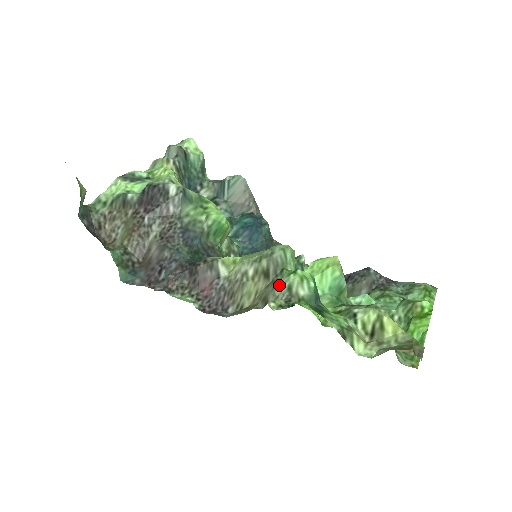
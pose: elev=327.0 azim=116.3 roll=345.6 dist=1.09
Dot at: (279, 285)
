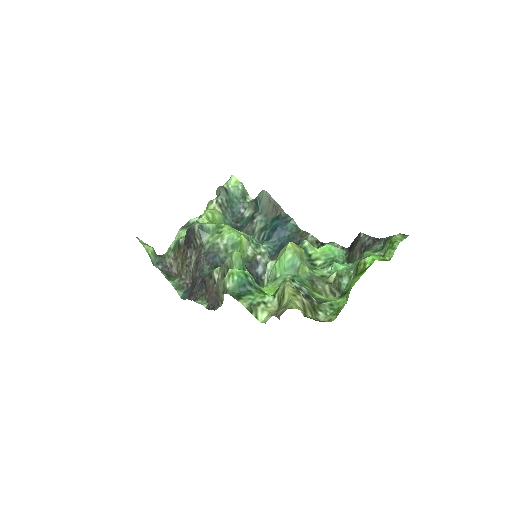
Dot at: (221, 283)
